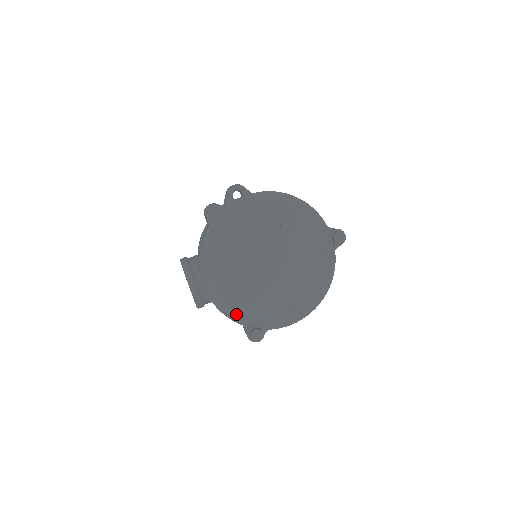
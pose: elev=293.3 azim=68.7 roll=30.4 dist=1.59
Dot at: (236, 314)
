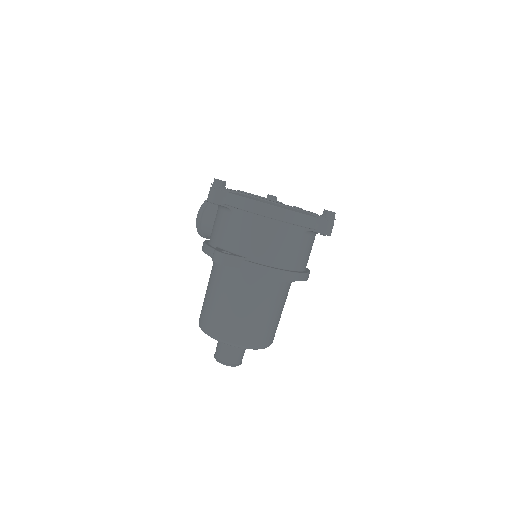
Dot at: occluded
